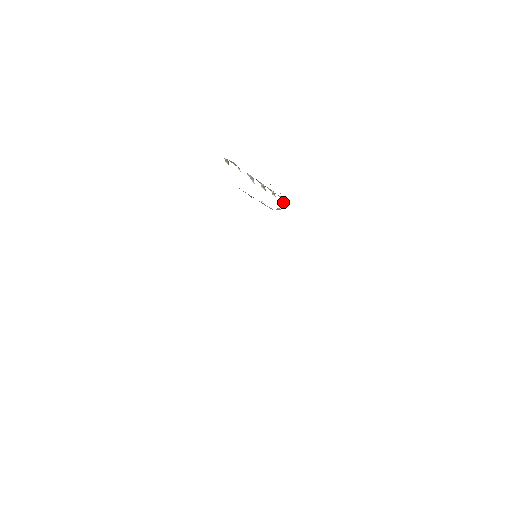
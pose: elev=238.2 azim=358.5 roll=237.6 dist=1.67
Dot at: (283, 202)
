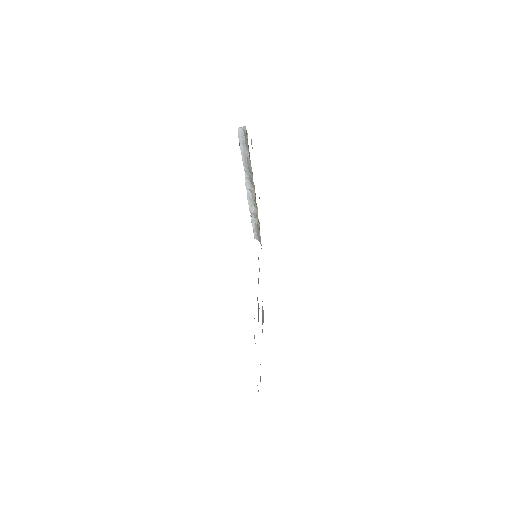
Dot at: occluded
